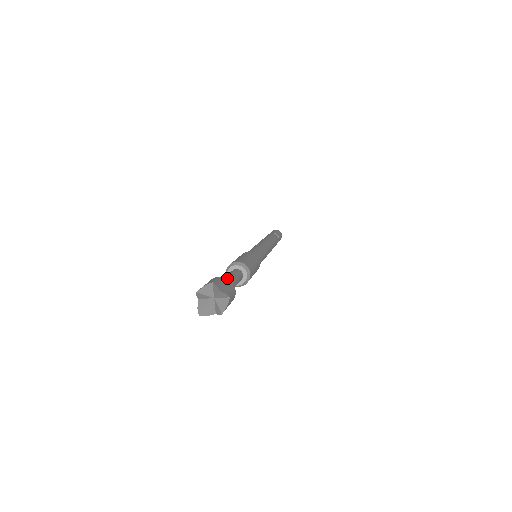
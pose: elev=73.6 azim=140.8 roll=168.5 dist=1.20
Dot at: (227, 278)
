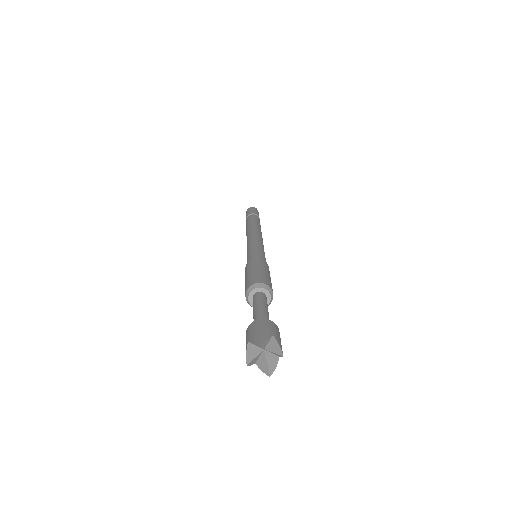
Dot at: occluded
